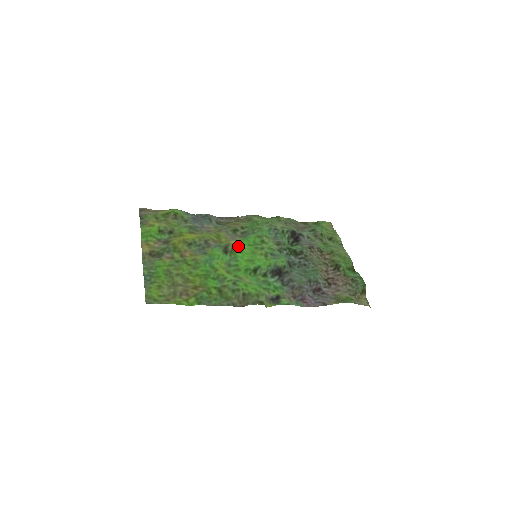
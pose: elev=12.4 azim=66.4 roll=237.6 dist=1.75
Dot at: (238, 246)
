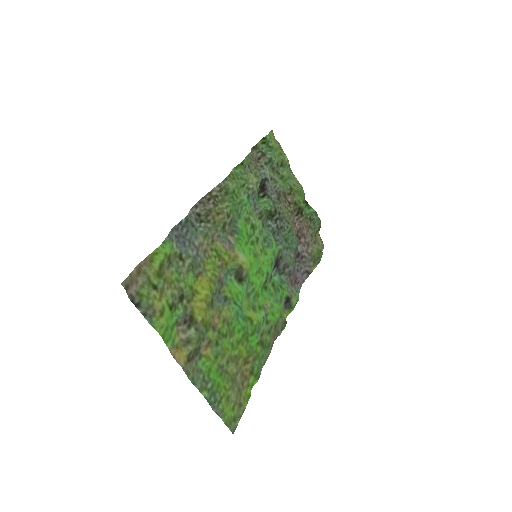
Dot at: (247, 262)
